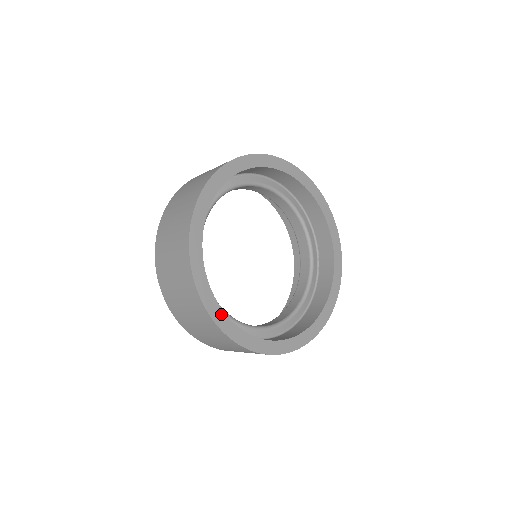
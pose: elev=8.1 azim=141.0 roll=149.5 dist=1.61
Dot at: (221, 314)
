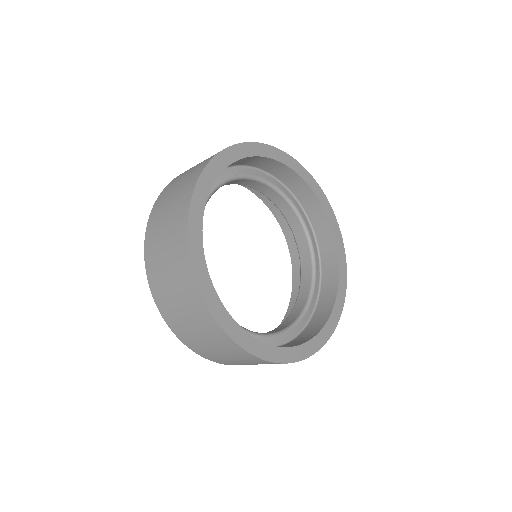
Dot at: (199, 236)
